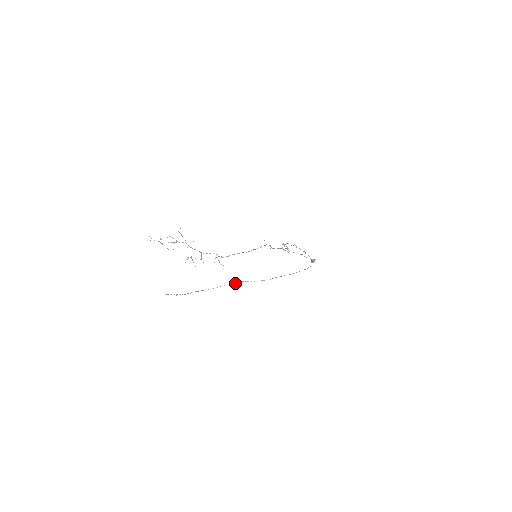
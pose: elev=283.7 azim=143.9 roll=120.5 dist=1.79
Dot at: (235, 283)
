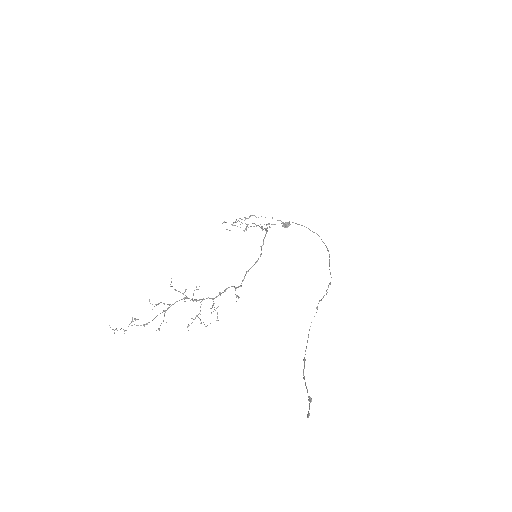
Dot at: occluded
